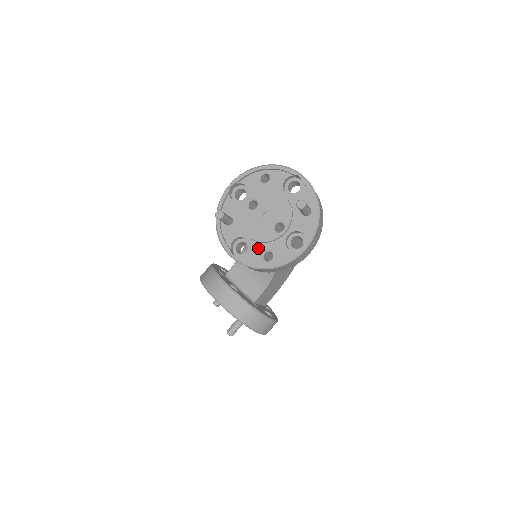
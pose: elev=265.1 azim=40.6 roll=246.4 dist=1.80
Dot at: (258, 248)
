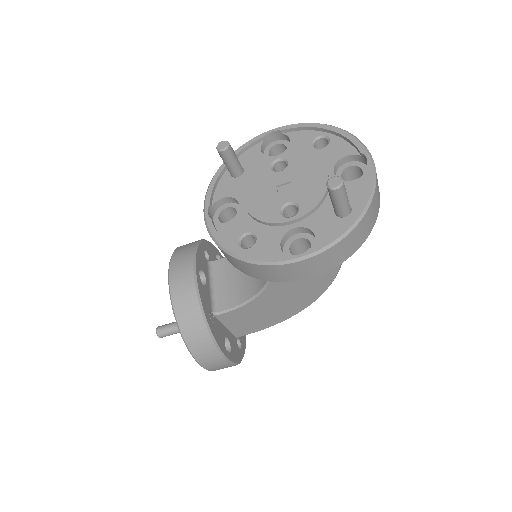
Dot at: (244, 223)
